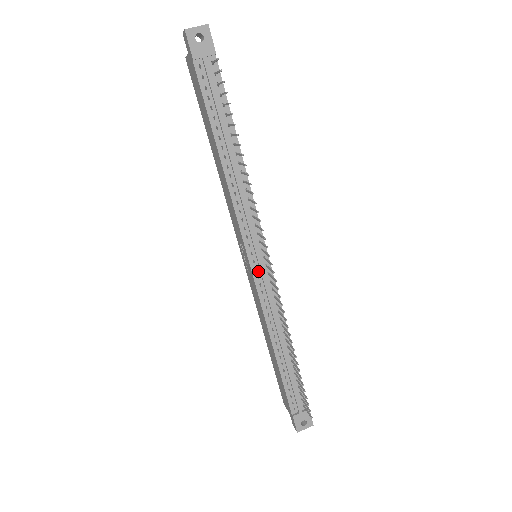
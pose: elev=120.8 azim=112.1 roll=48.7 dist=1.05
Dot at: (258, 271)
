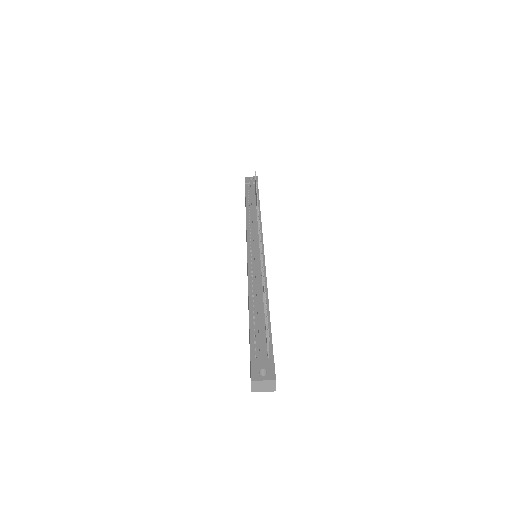
Dot at: (252, 252)
